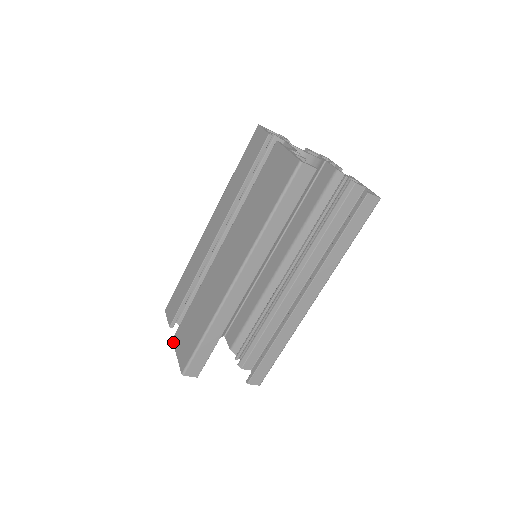
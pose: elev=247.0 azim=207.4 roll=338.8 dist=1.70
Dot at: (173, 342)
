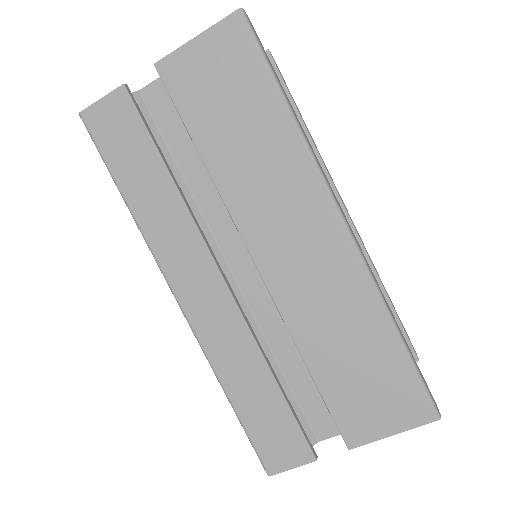
Dot at: (358, 446)
